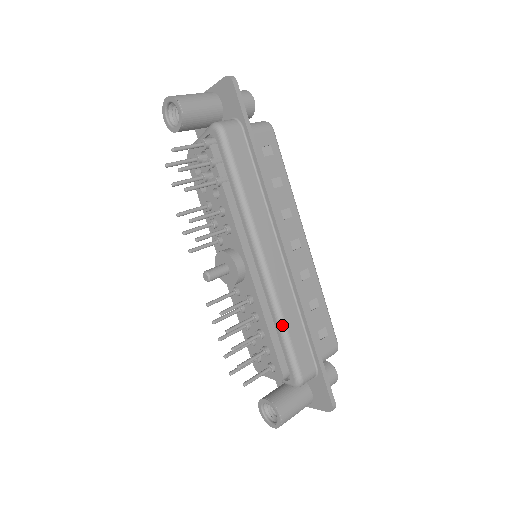
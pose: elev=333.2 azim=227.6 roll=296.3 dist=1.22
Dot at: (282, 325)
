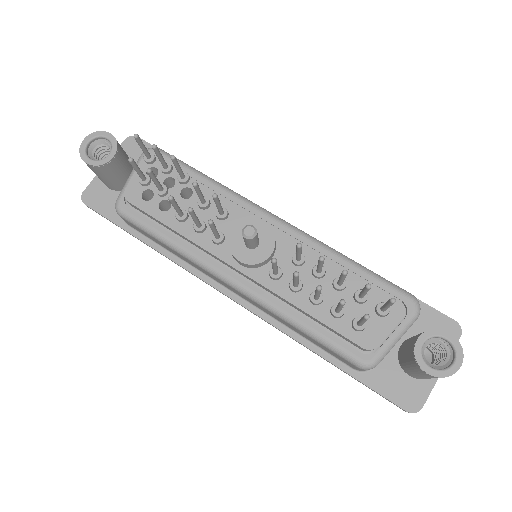
Dot at: (347, 258)
